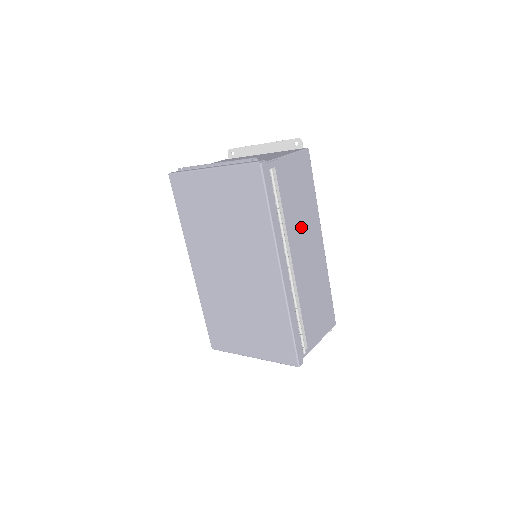
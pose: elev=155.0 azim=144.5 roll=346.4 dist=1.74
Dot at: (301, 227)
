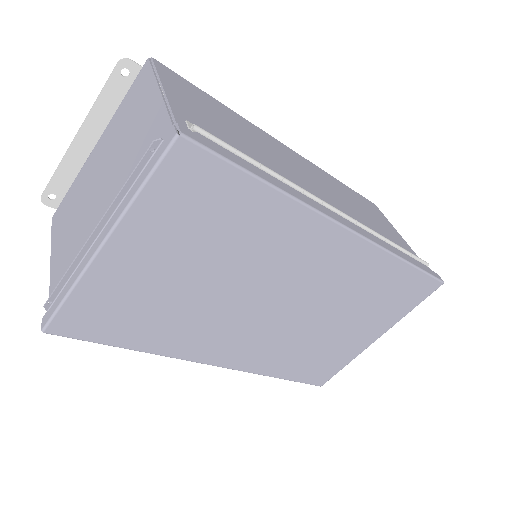
Dot at: (275, 157)
